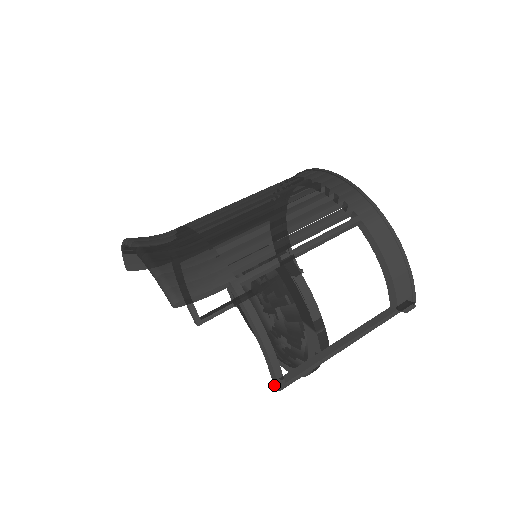
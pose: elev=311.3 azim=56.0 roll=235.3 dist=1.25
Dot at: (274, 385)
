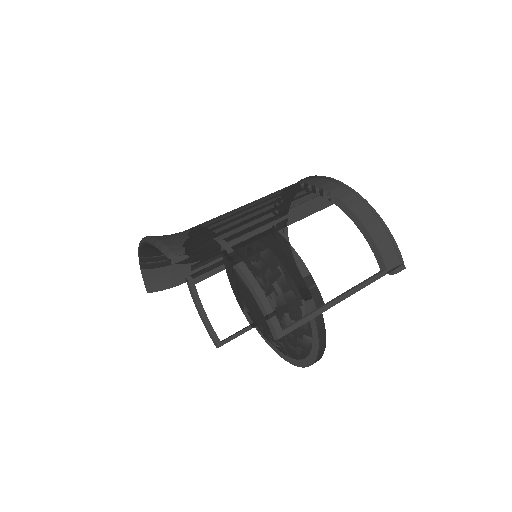
Dot at: (274, 337)
